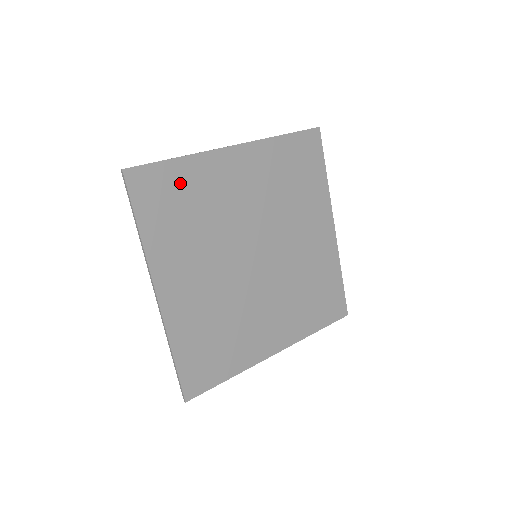
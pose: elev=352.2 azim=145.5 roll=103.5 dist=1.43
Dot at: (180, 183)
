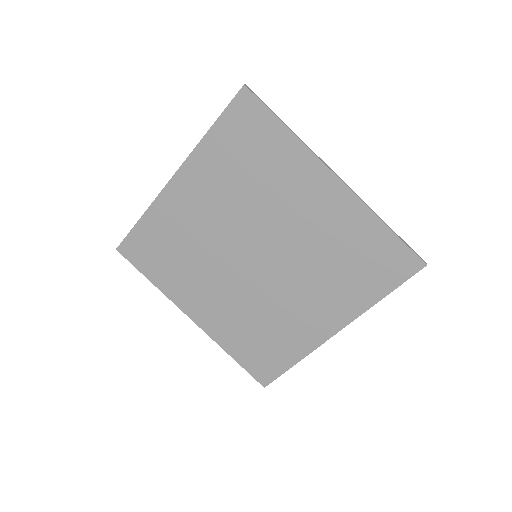
Dot at: (268, 143)
